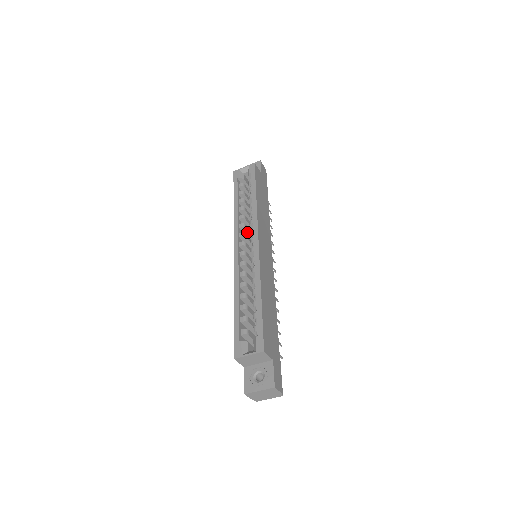
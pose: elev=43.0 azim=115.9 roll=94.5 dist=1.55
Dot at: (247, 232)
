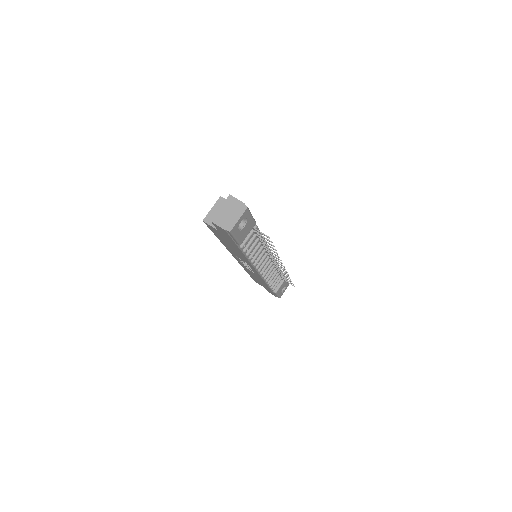
Dot at: occluded
